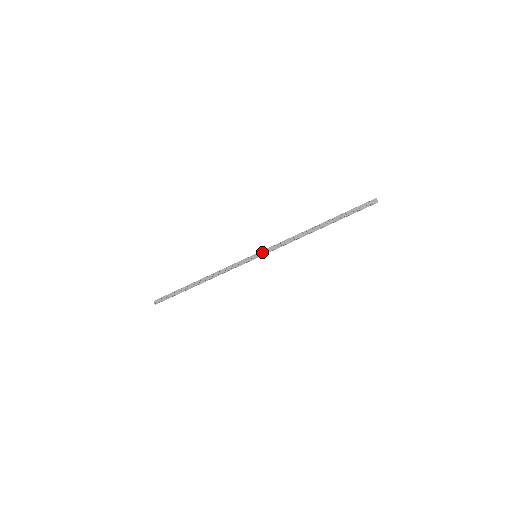
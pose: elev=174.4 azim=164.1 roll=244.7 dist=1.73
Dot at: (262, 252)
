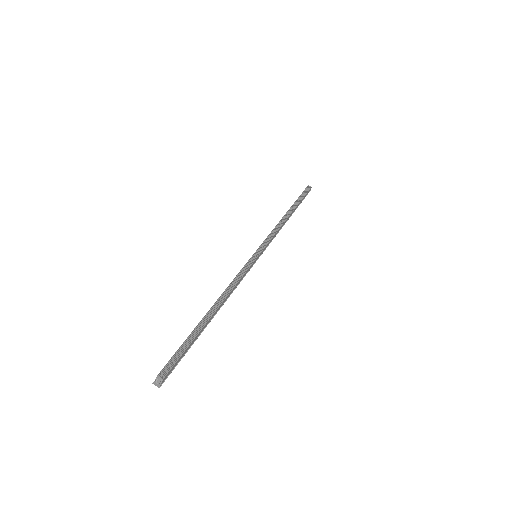
Dot at: (260, 247)
